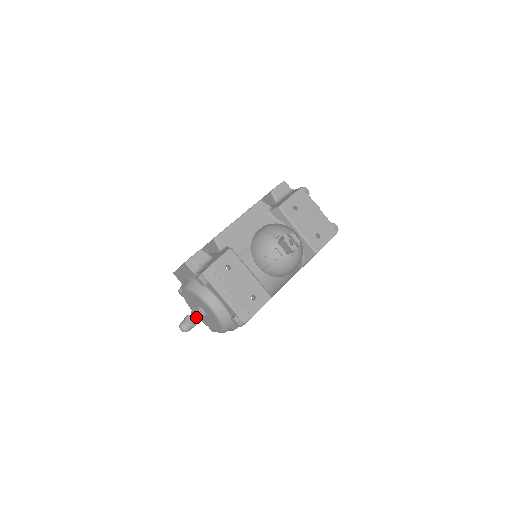
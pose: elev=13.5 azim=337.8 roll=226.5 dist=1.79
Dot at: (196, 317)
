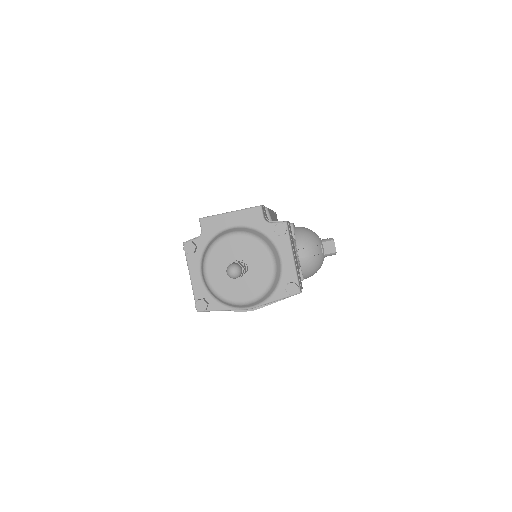
Dot at: occluded
